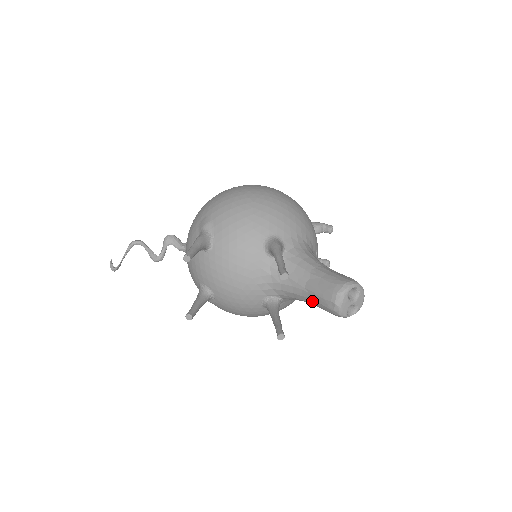
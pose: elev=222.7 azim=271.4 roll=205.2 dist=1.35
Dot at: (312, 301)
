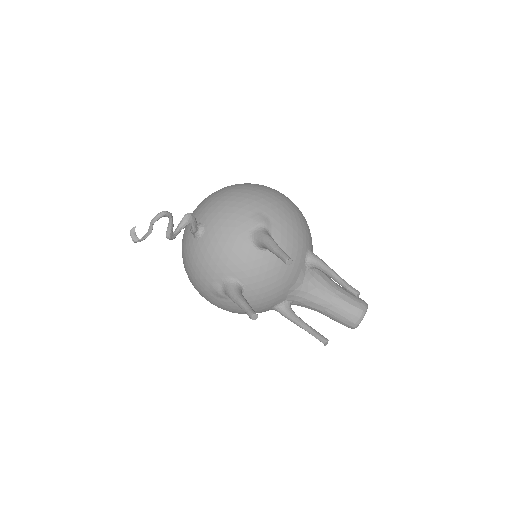
Dot at: (332, 312)
